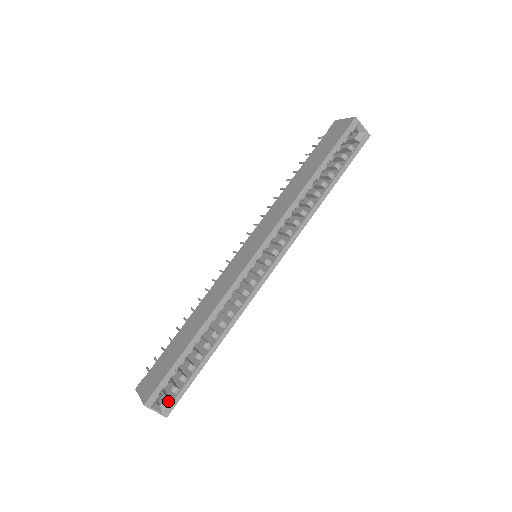
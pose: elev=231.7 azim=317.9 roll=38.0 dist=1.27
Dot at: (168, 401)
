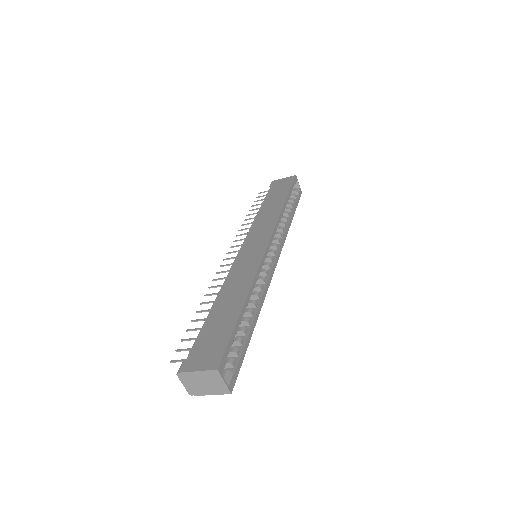
Dot at: (230, 373)
